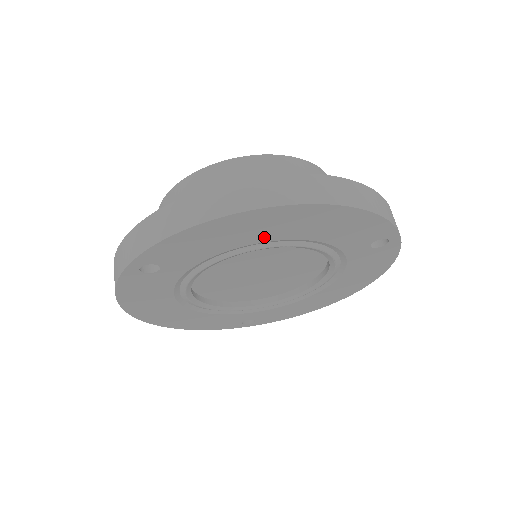
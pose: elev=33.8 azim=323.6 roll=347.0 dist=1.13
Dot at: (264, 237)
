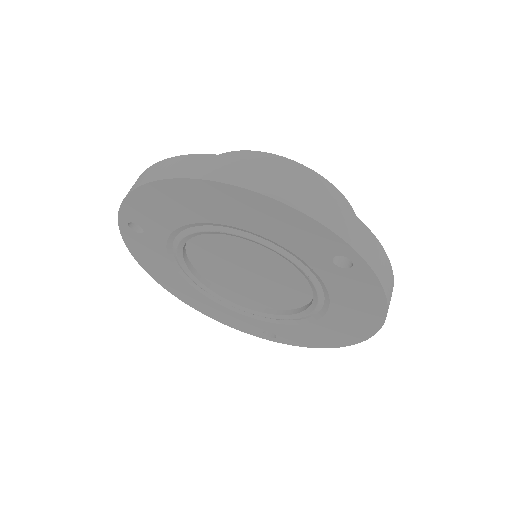
Dot at: (206, 216)
